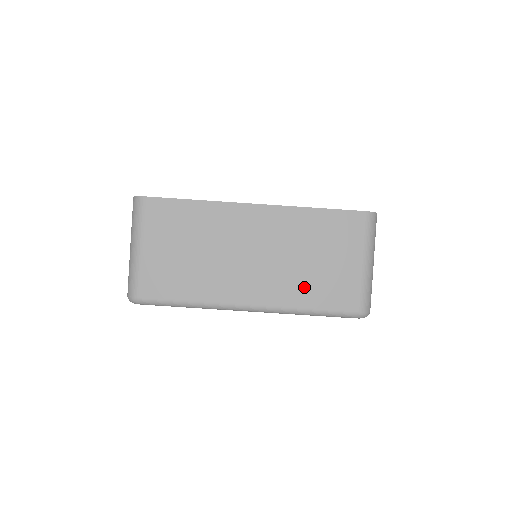
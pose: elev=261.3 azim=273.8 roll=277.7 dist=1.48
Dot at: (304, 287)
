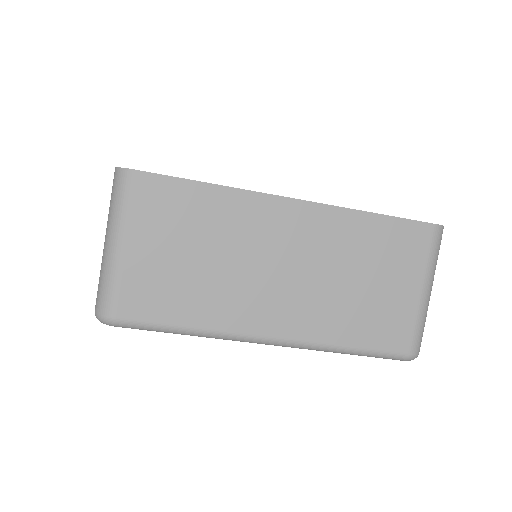
Dot at: (345, 318)
